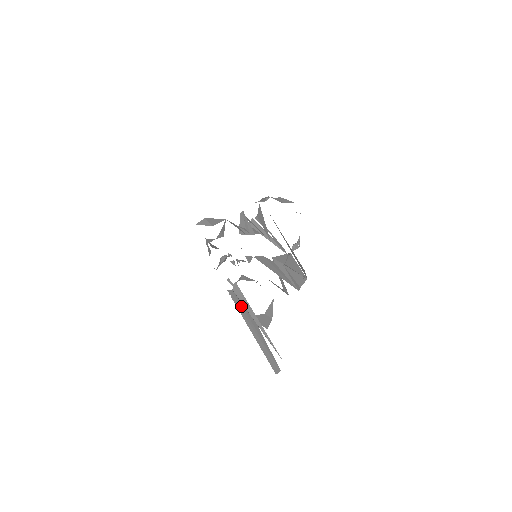
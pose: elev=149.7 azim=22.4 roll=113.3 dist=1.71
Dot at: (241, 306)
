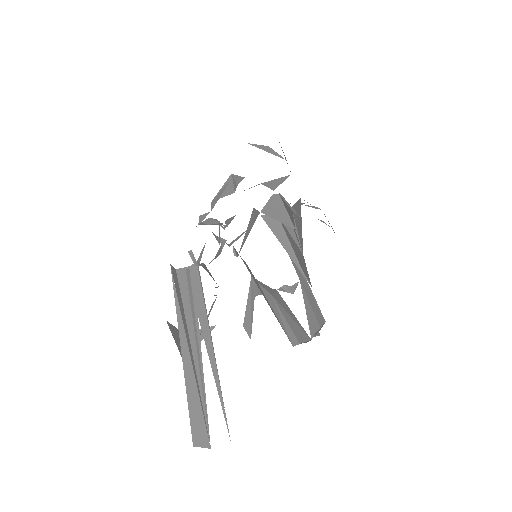
Dot at: (181, 298)
